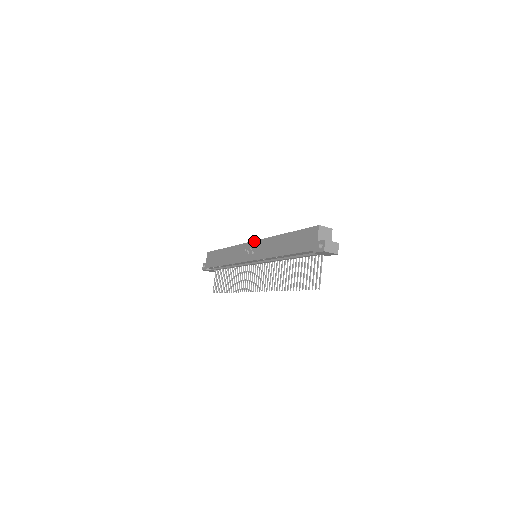
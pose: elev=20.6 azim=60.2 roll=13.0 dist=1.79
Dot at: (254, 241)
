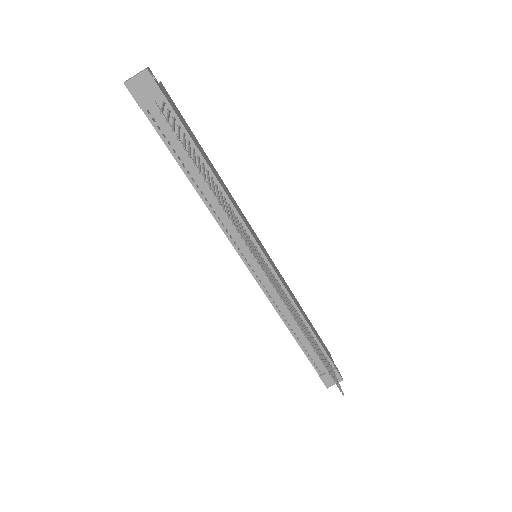
Dot at: occluded
